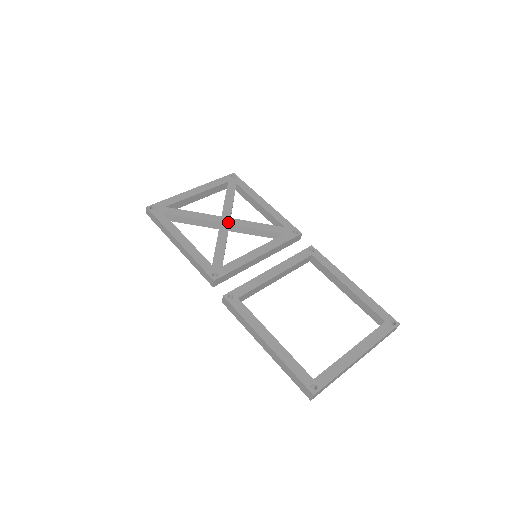
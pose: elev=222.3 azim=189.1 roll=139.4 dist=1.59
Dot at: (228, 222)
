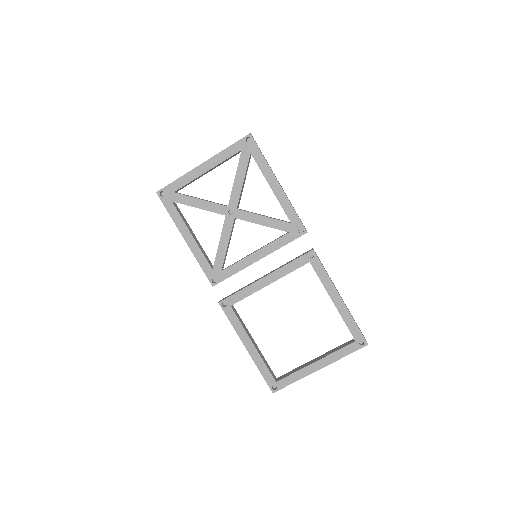
Dot at: (233, 215)
